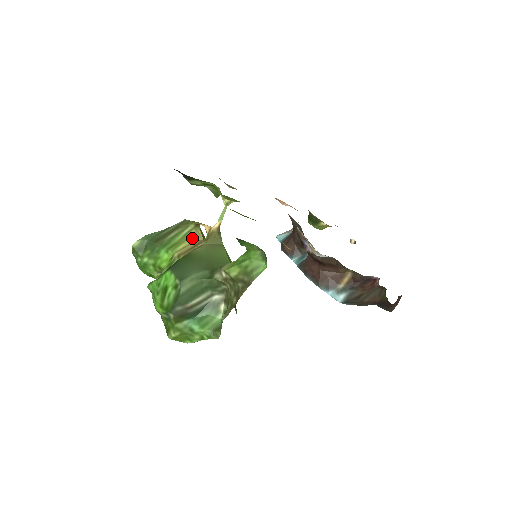
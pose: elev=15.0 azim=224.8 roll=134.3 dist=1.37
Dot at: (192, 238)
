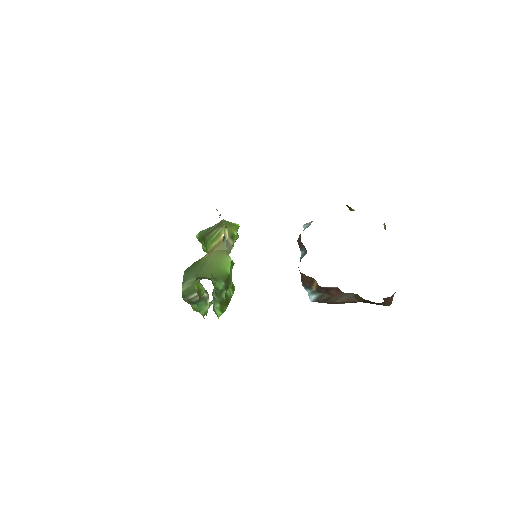
Dot at: (220, 238)
